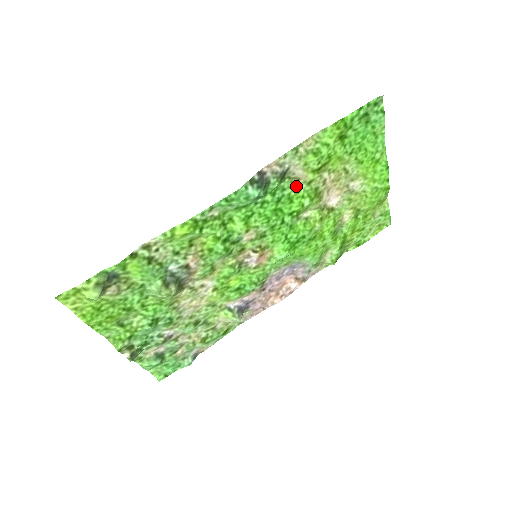
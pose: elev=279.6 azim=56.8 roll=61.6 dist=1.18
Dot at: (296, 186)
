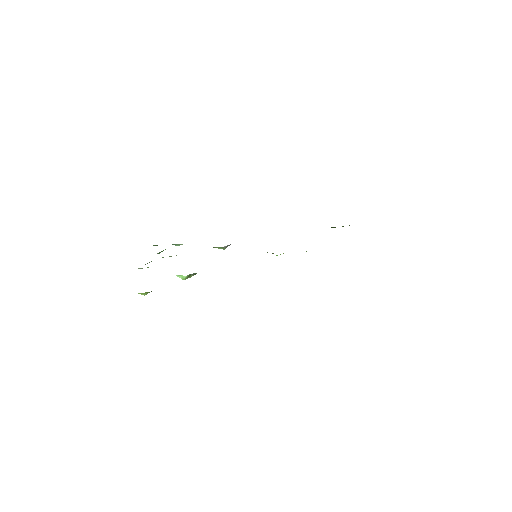
Dot at: occluded
